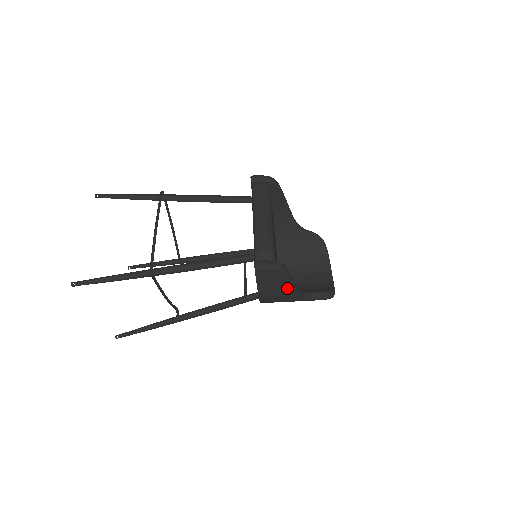
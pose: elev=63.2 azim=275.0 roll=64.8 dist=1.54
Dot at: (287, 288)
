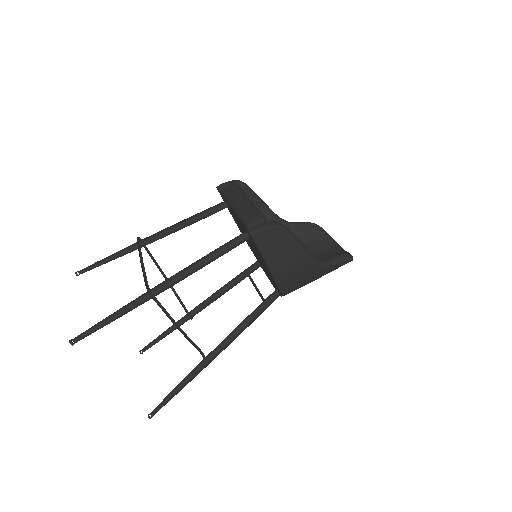
Dot at: (296, 250)
